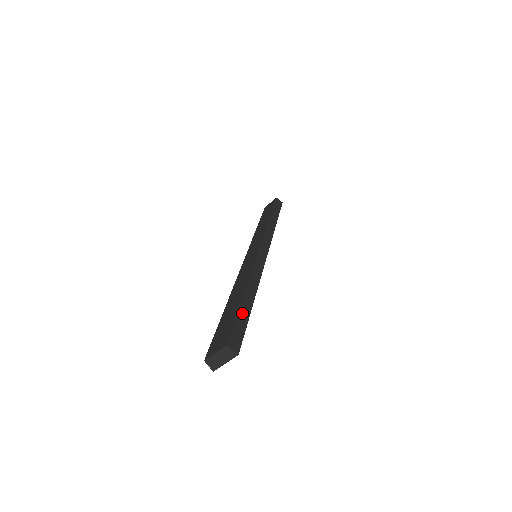
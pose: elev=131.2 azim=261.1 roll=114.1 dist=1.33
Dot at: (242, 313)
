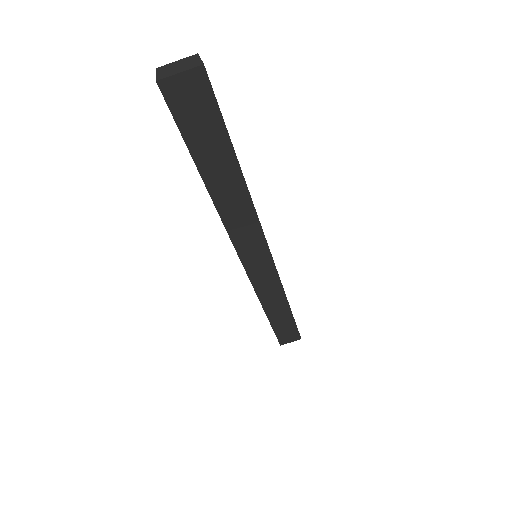
Dot at: occluded
